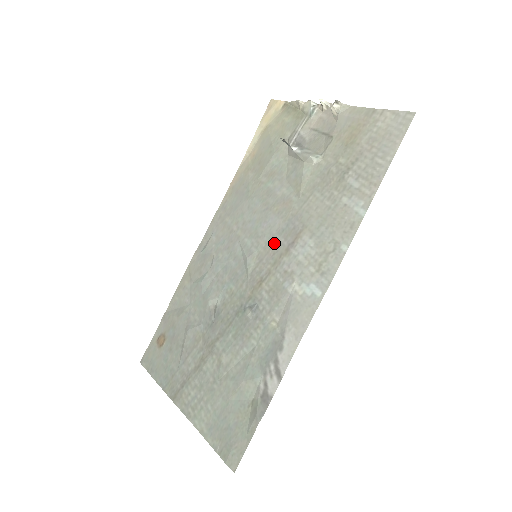
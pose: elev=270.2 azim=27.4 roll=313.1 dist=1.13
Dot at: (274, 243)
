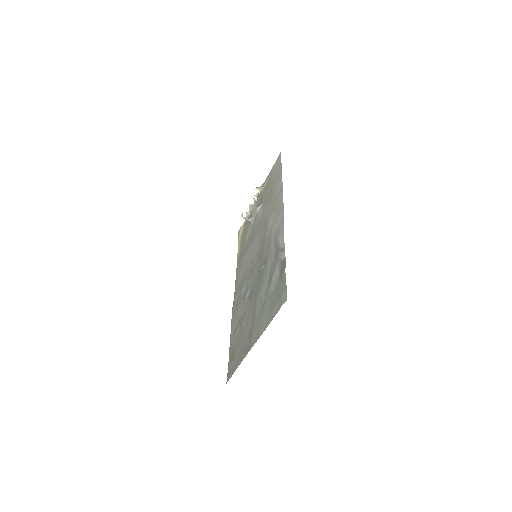
Dot at: (260, 241)
